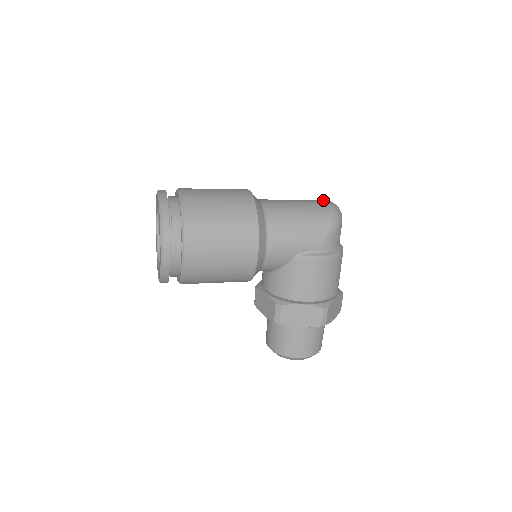
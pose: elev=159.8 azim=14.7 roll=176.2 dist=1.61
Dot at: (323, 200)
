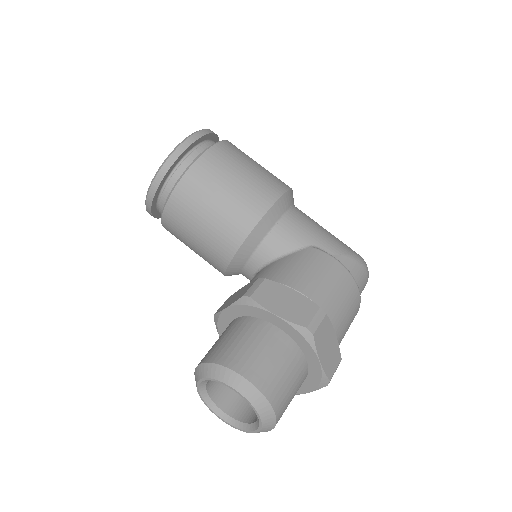
Dot at: occluded
